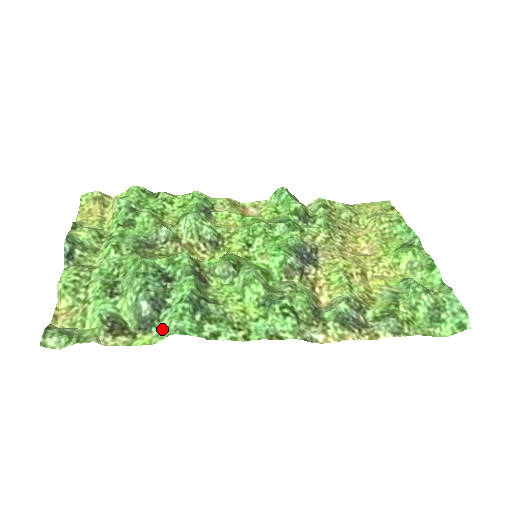
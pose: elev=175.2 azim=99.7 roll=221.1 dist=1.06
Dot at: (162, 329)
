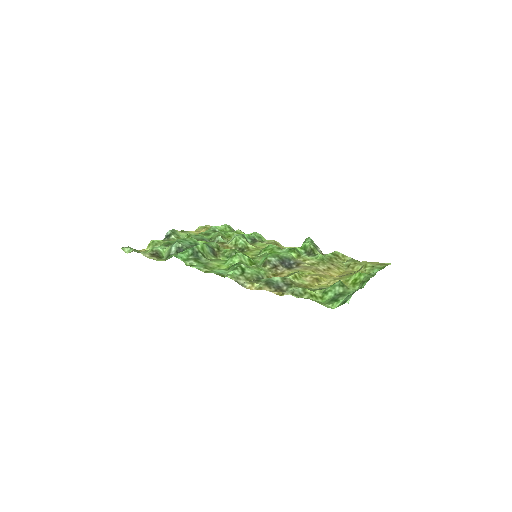
Dot at: occluded
